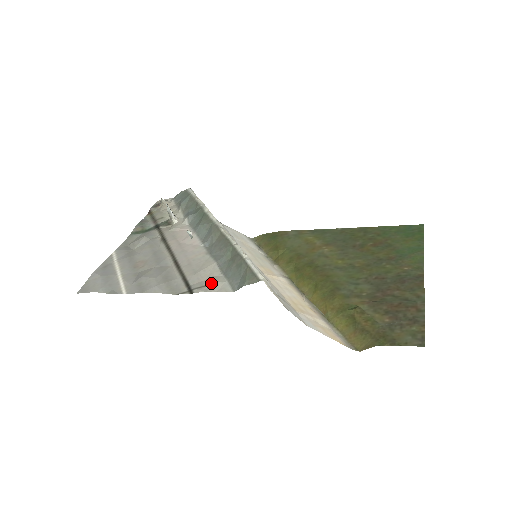
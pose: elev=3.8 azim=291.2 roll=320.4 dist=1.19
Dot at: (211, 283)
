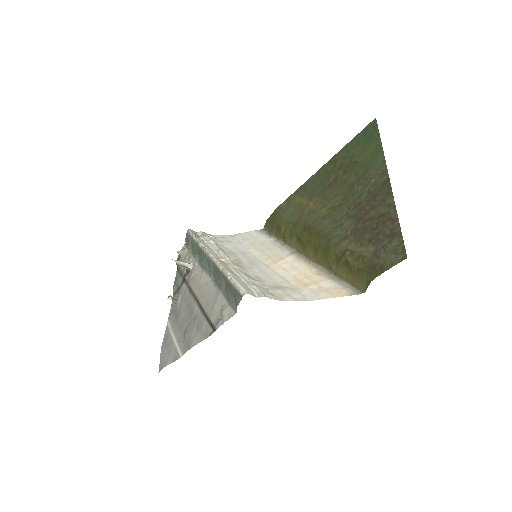
Dot at: (222, 315)
